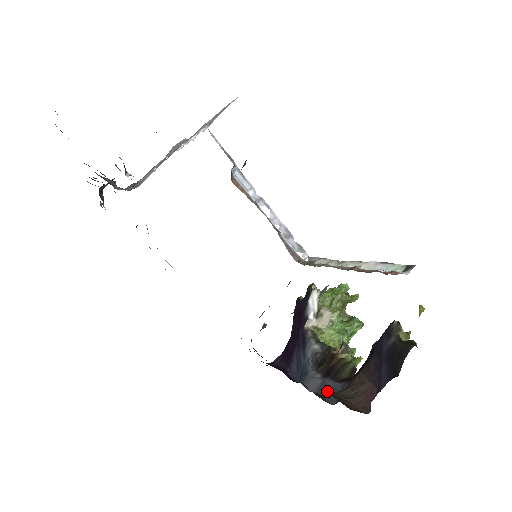
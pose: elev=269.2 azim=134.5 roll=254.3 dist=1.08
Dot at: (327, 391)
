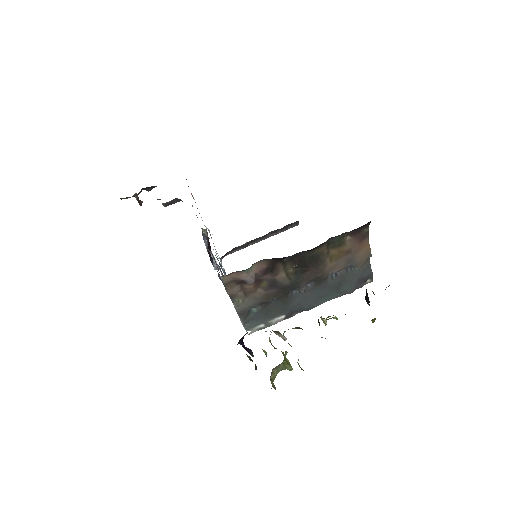
Dot at: occluded
